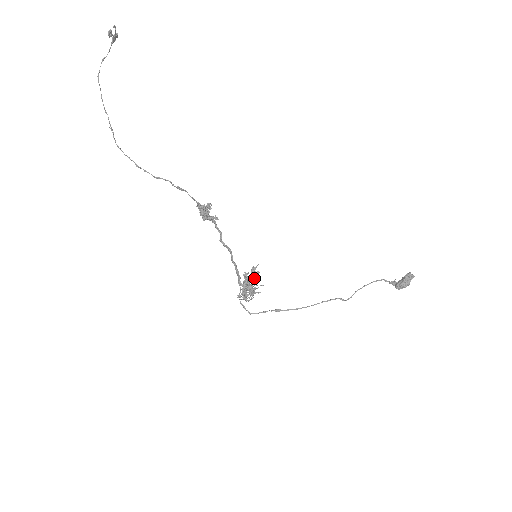
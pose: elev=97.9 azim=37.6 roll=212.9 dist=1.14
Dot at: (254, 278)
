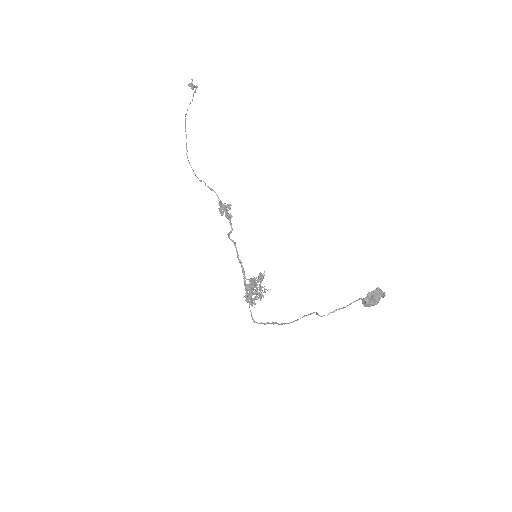
Dot at: (254, 279)
